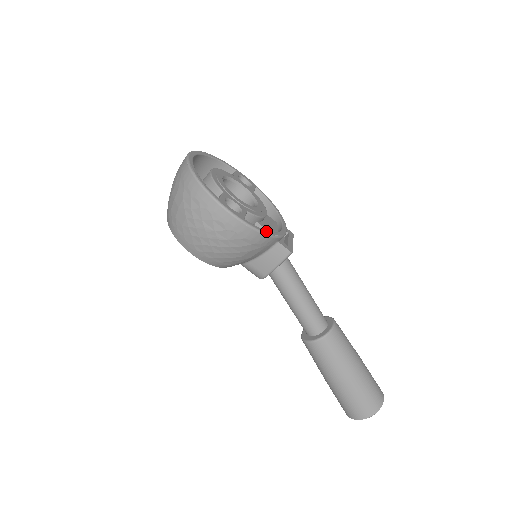
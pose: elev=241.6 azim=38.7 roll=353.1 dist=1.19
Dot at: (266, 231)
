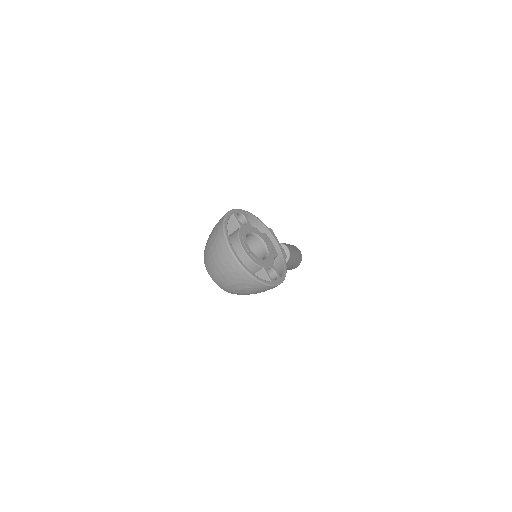
Dot at: (285, 269)
